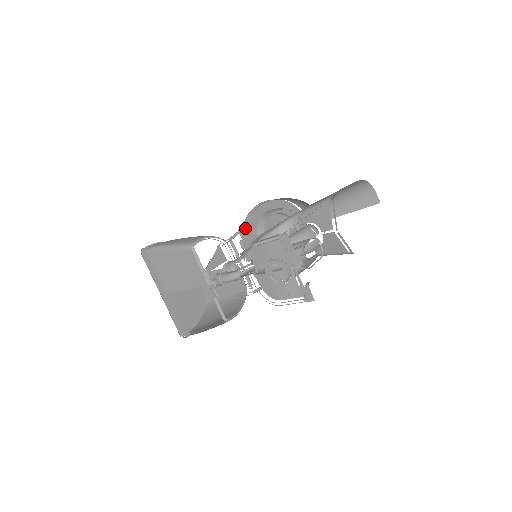
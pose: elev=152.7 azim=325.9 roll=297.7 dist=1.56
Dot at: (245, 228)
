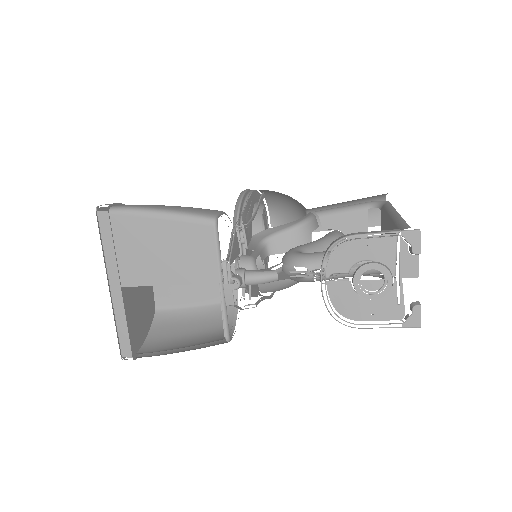
Dot at: (248, 215)
